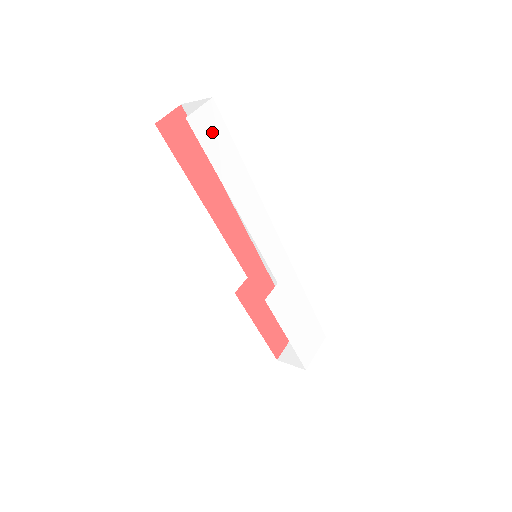
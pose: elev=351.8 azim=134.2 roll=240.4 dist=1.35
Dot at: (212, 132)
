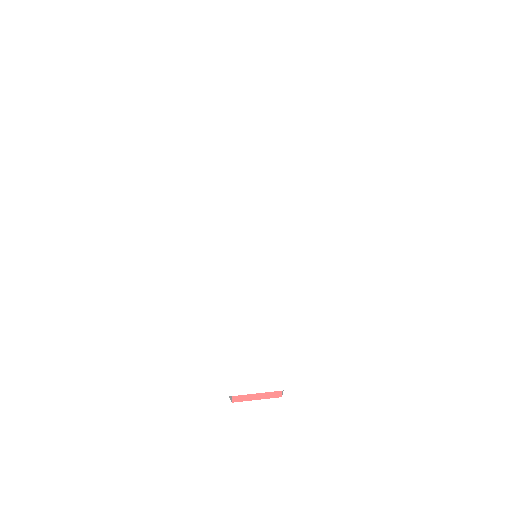
Dot at: (255, 139)
